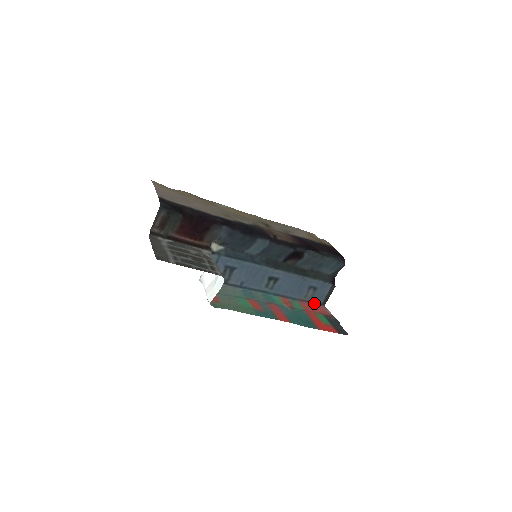
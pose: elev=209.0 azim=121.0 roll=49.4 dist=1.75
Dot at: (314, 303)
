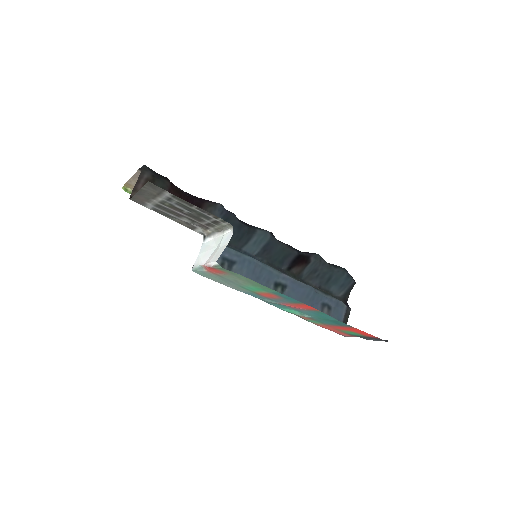
Dot at: occluded
